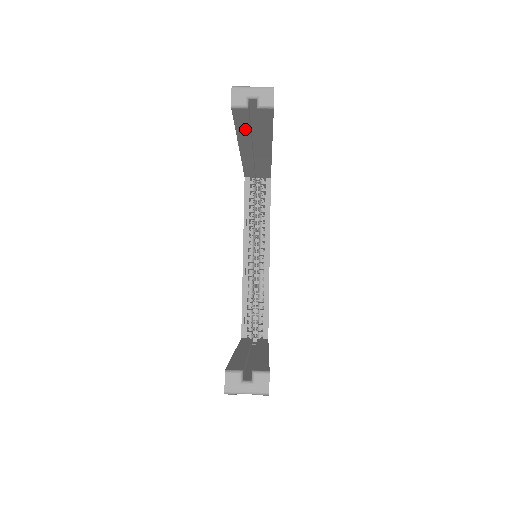
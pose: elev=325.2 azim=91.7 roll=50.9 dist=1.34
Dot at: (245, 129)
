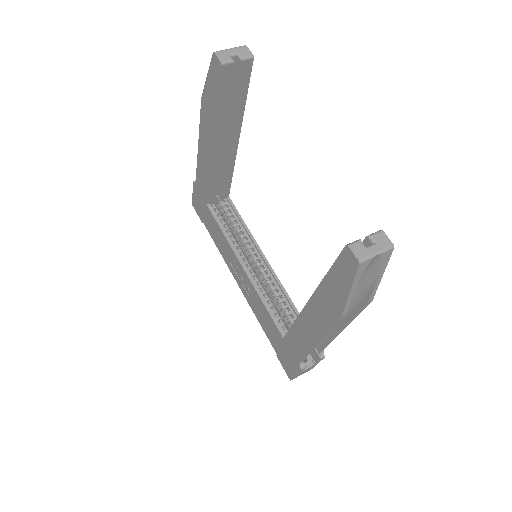
Dot at: (225, 103)
